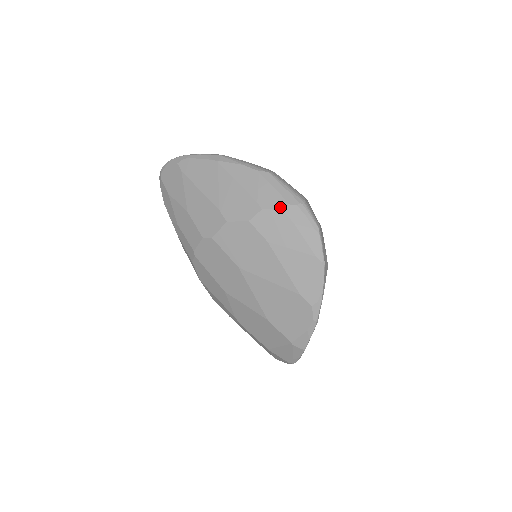
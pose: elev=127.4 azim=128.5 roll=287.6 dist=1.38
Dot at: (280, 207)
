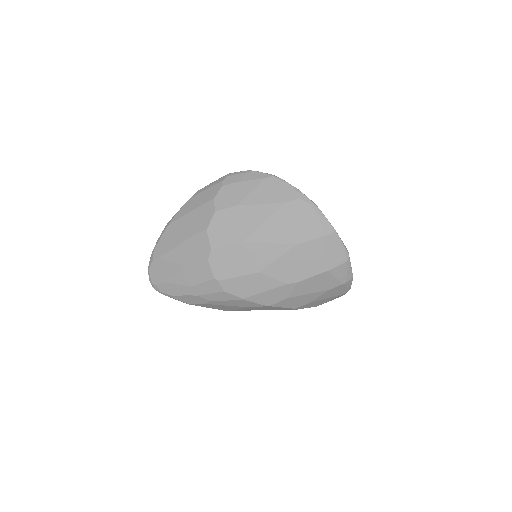
Dot at: (220, 187)
